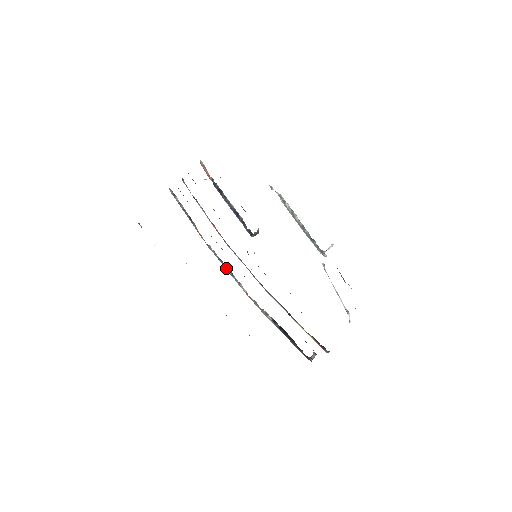
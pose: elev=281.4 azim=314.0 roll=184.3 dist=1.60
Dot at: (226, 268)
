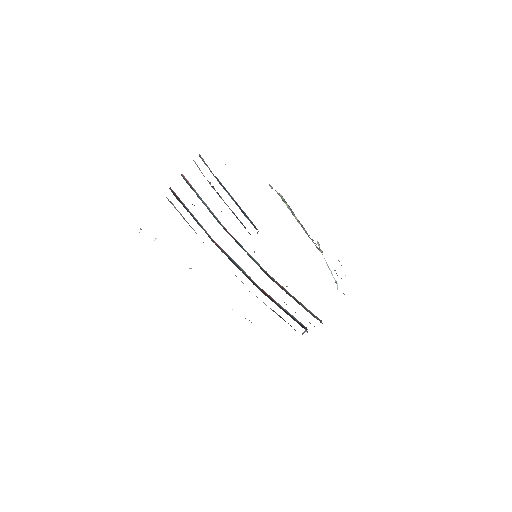
Dot at: occluded
